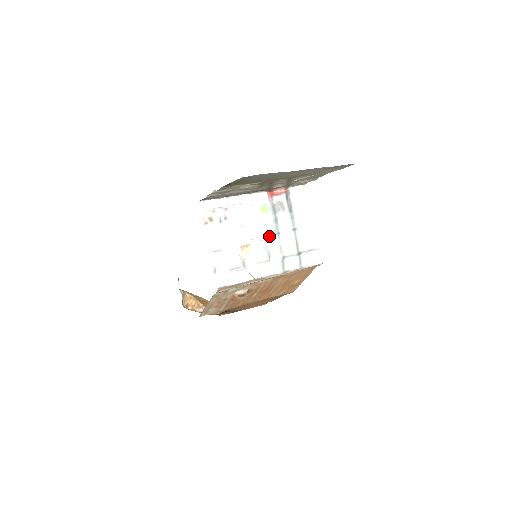
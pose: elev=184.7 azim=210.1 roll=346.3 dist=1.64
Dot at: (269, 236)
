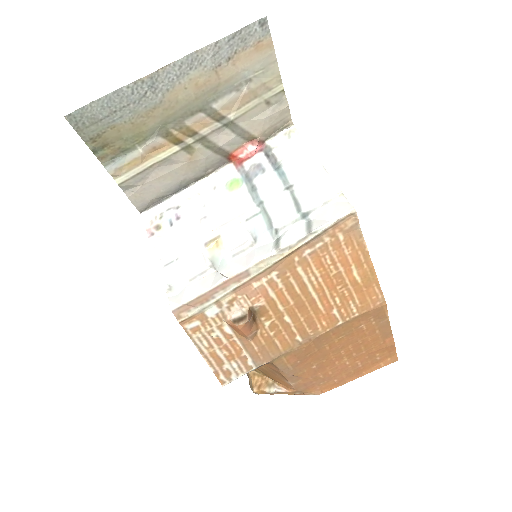
Dot at: (248, 213)
